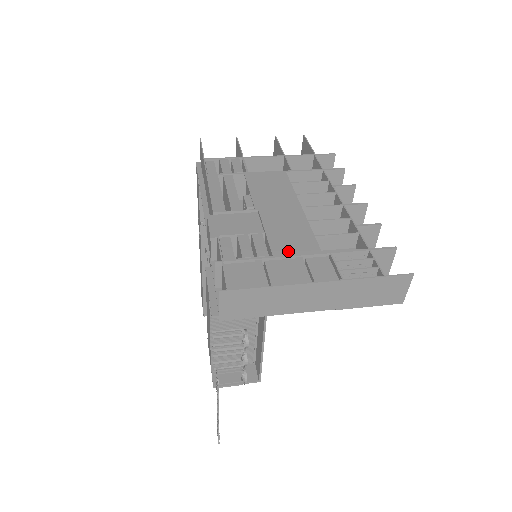
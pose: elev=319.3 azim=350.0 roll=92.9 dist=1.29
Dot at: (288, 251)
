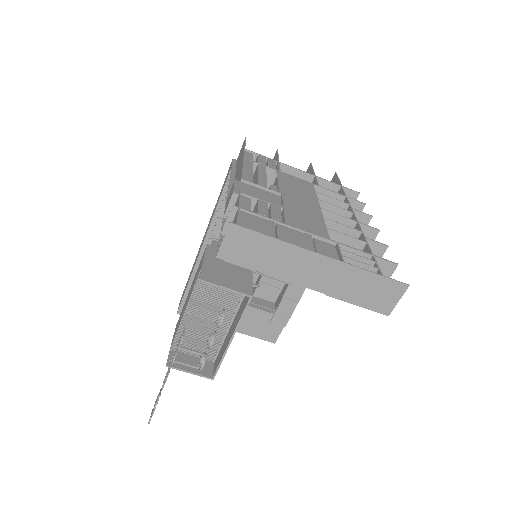
Dot at: (300, 226)
